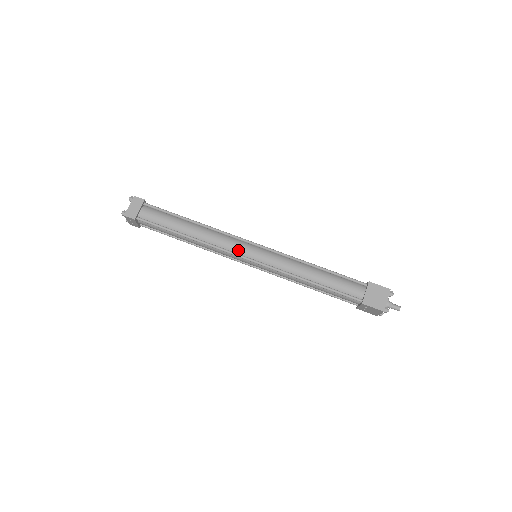
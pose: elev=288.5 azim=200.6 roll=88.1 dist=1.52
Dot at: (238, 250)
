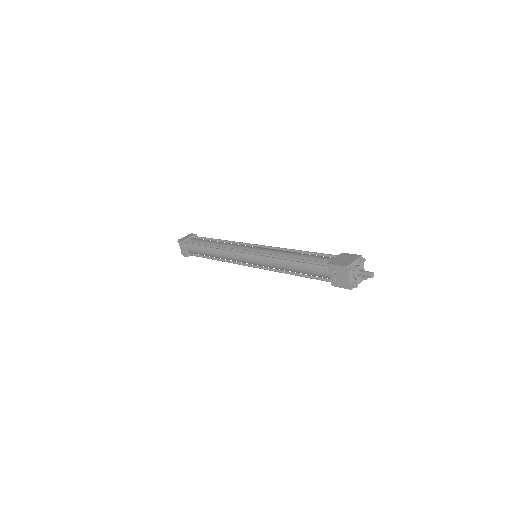
Dot at: (241, 248)
